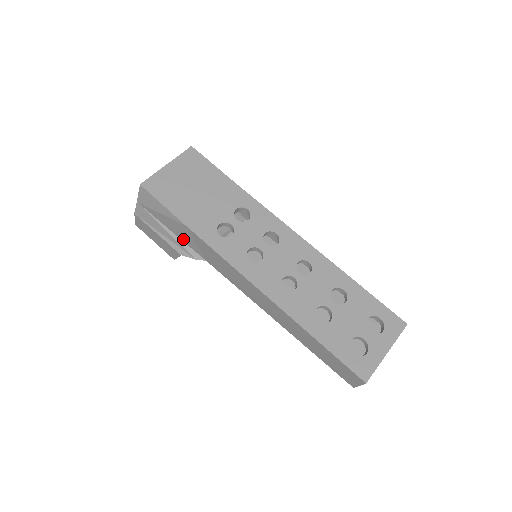
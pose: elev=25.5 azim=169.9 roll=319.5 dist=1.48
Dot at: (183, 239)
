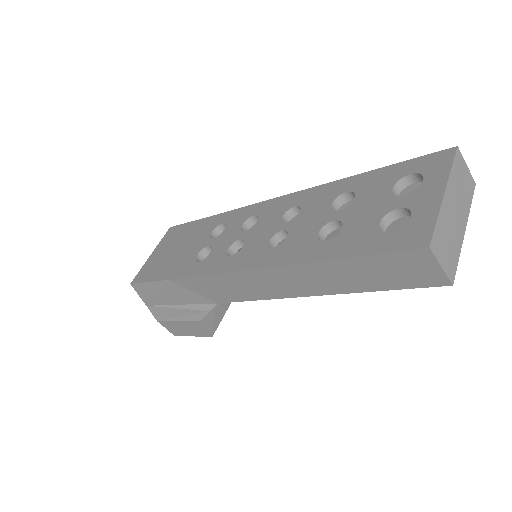
Dot at: (188, 301)
